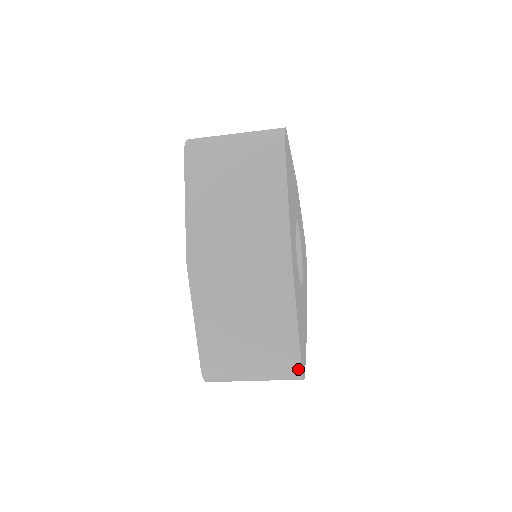
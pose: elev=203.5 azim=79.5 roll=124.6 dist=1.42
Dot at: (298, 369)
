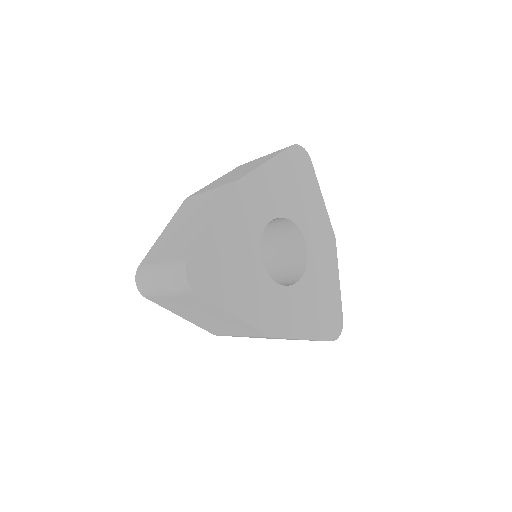
Dot at: occluded
